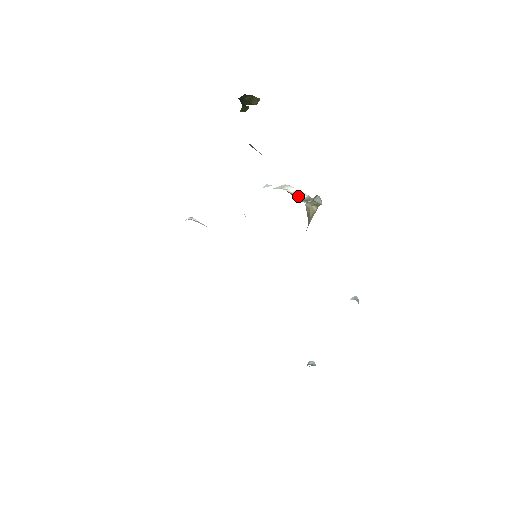
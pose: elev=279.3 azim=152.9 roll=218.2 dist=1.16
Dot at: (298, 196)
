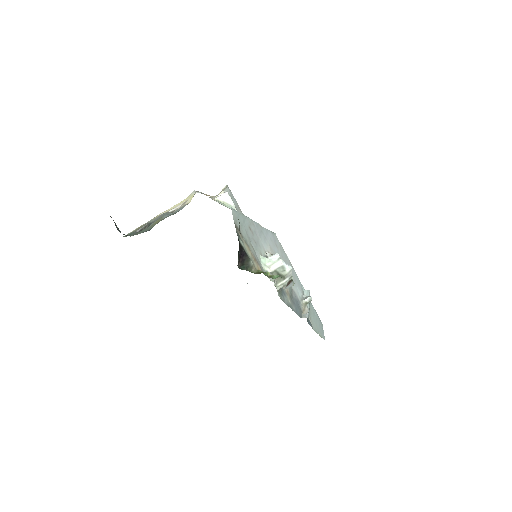
Dot at: (282, 270)
